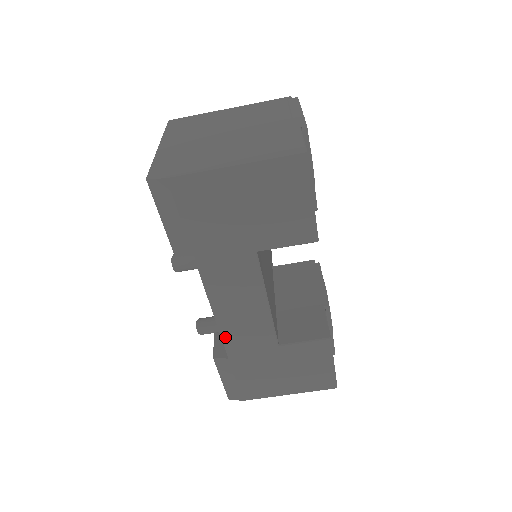
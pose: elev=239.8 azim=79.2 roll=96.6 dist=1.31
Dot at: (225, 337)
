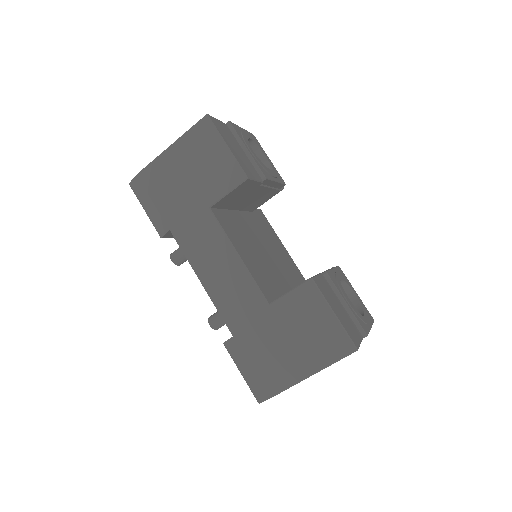
Dot at: (220, 309)
